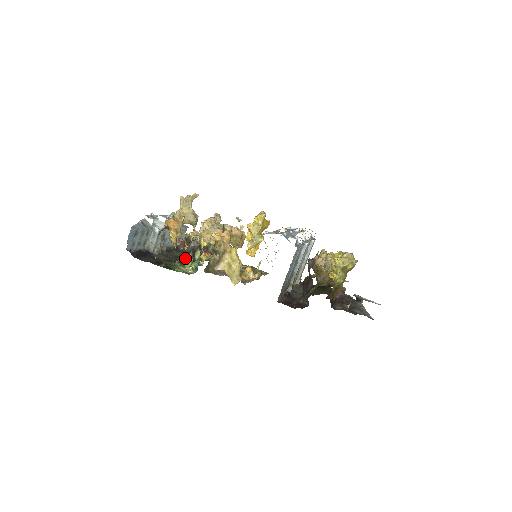
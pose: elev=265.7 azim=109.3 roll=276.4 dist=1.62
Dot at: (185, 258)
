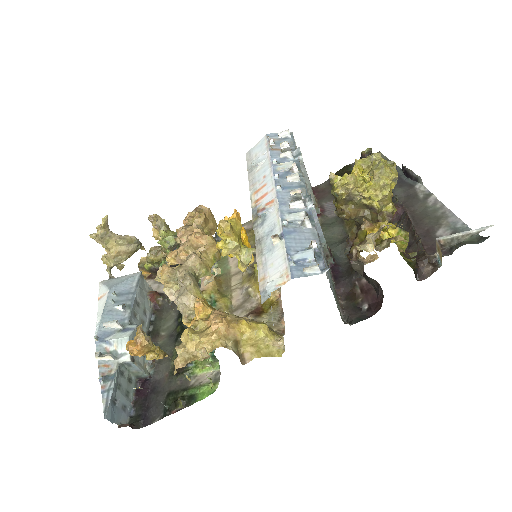
Dot at: (181, 328)
